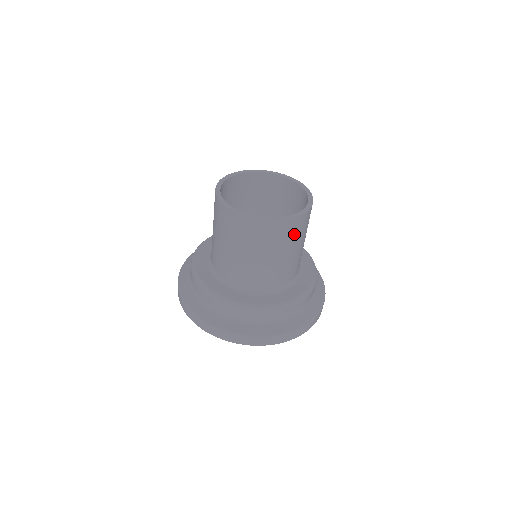
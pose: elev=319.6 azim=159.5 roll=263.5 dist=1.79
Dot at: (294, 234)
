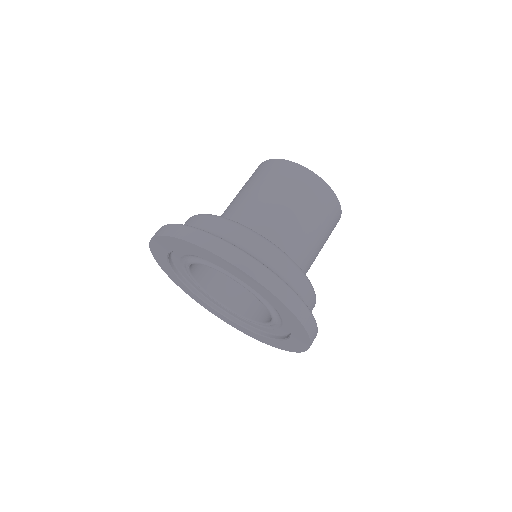
Dot at: (331, 225)
